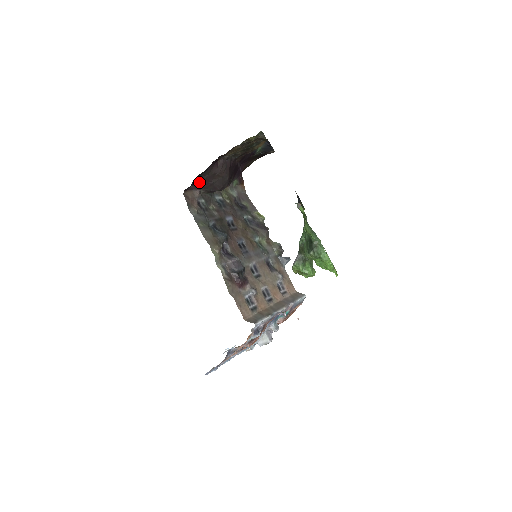
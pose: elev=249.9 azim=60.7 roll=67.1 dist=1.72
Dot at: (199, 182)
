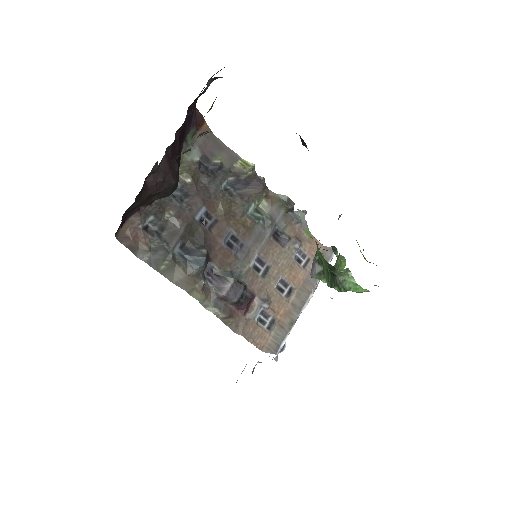
Dot at: (131, 210)
